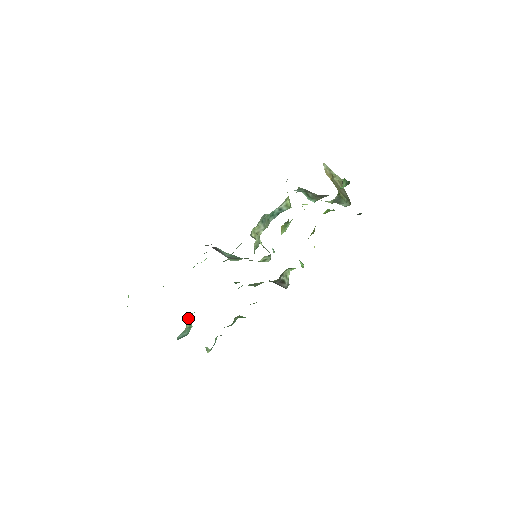
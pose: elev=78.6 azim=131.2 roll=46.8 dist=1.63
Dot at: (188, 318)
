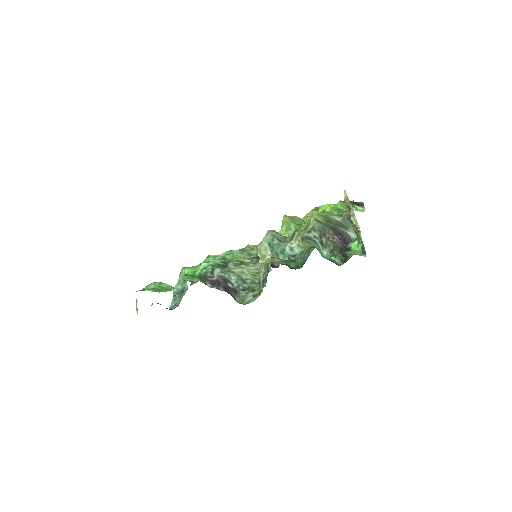
Dot at: (181, 270)
